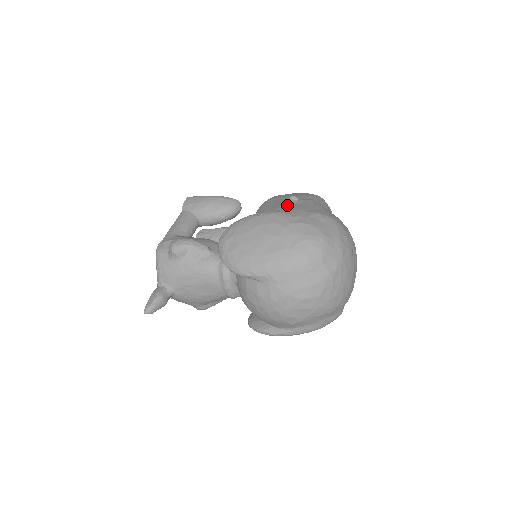
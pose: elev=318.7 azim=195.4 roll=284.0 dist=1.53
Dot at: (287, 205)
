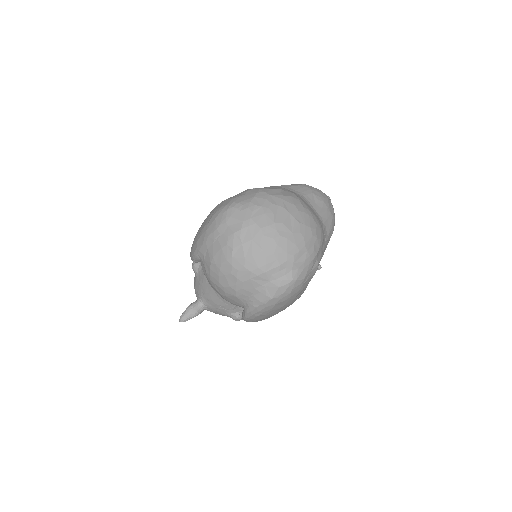
Dot at: occluded
